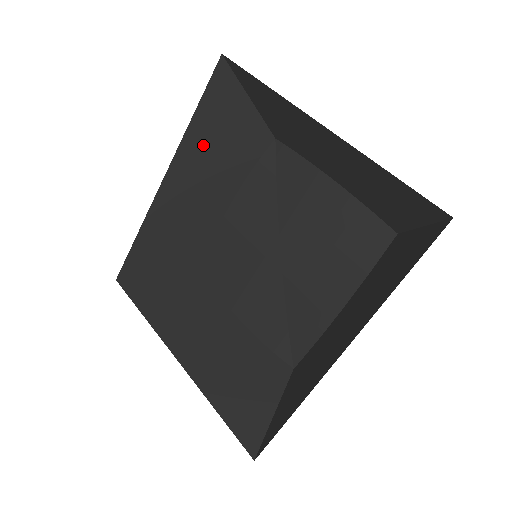
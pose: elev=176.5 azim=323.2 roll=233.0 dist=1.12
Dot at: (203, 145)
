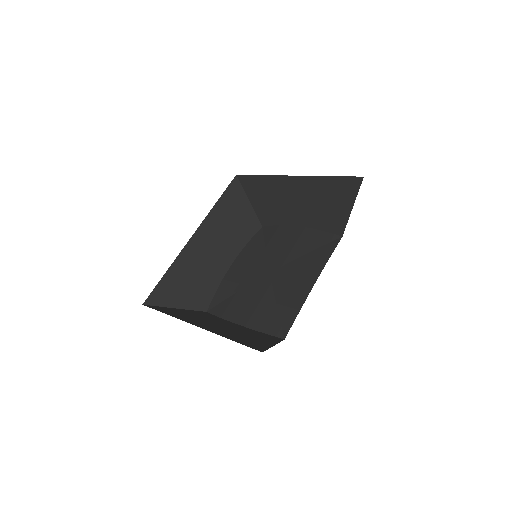
Dot at: (220, 220)
